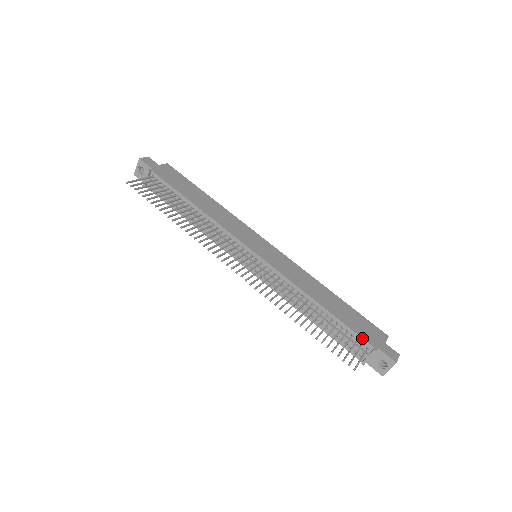
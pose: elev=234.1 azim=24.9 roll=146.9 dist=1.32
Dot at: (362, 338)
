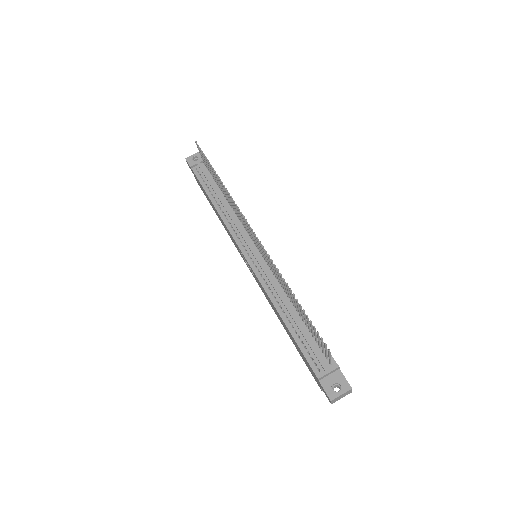
Dot at: occluded
